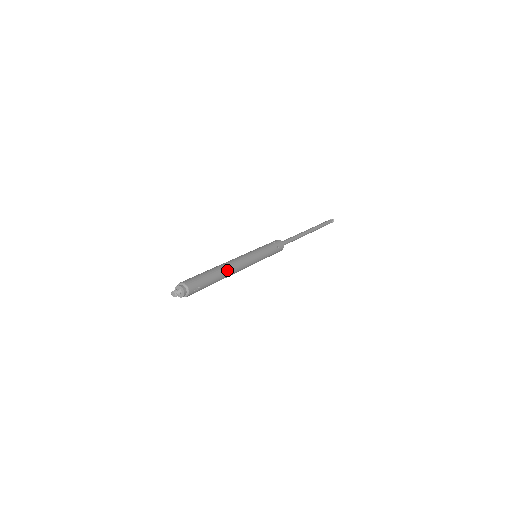
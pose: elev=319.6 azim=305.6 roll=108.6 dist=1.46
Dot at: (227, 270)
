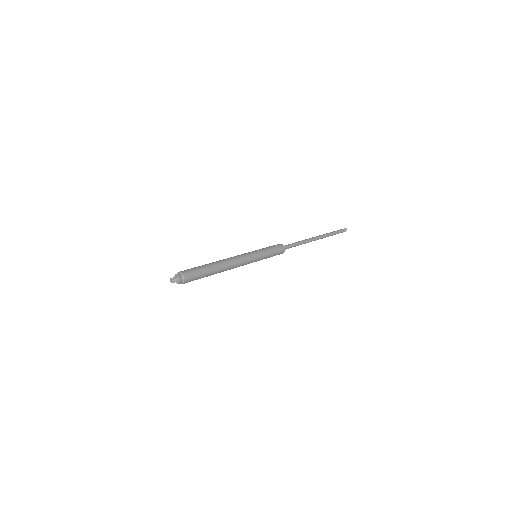
Dot at: (223, 265)
